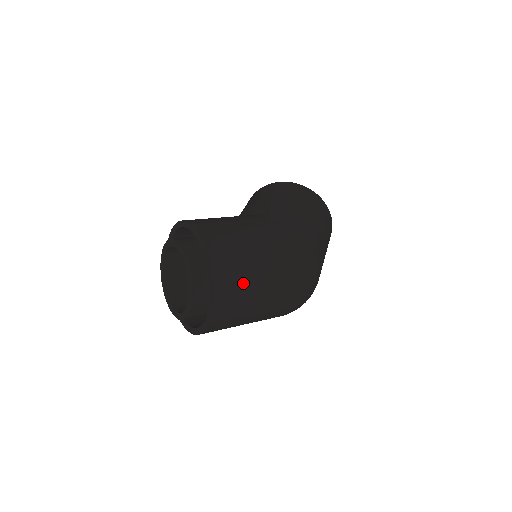
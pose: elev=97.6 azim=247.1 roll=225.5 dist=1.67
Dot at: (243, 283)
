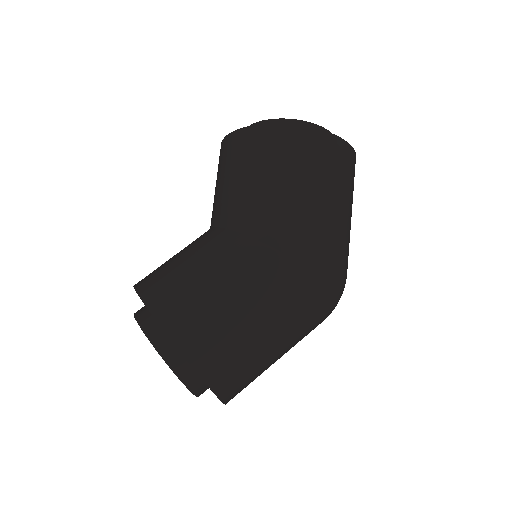
Dot at: (254, 371)
